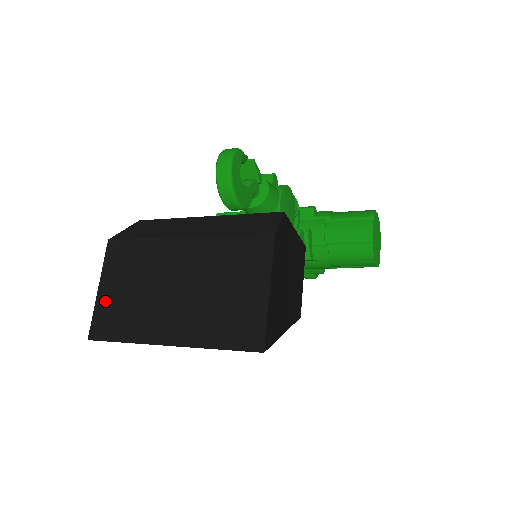
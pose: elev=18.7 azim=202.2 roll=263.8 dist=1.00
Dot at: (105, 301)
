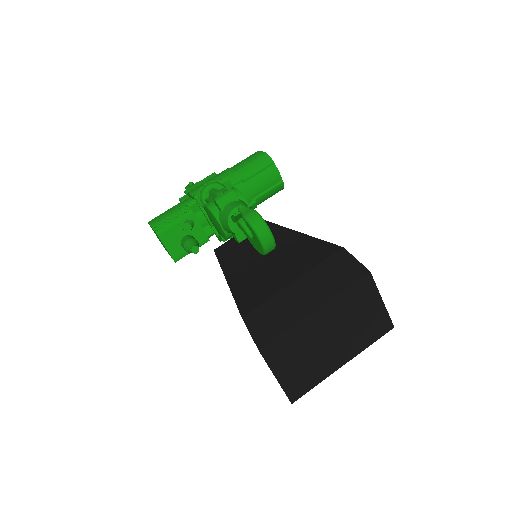
Dot at: (287, 380)
